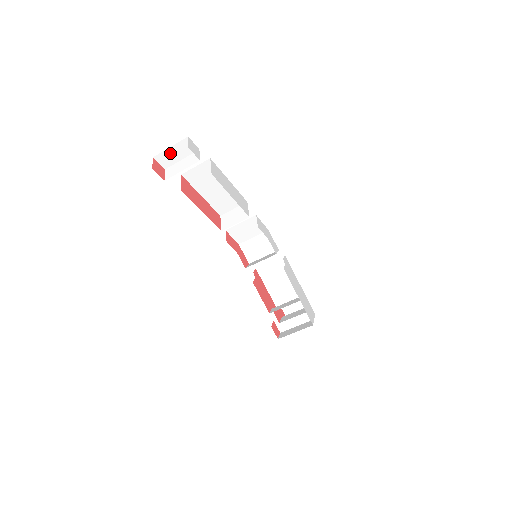
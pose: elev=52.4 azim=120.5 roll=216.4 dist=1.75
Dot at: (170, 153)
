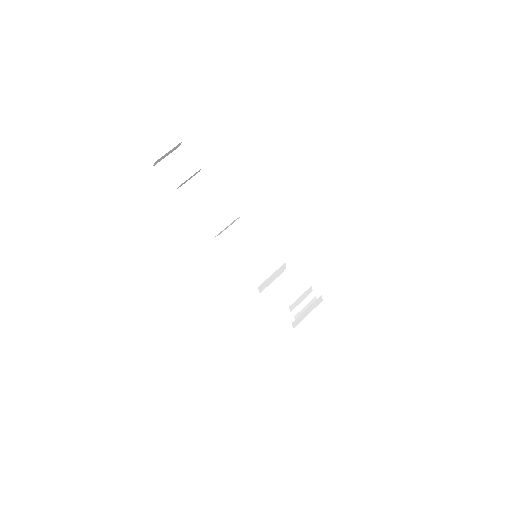
Dot at: (167, 162)
